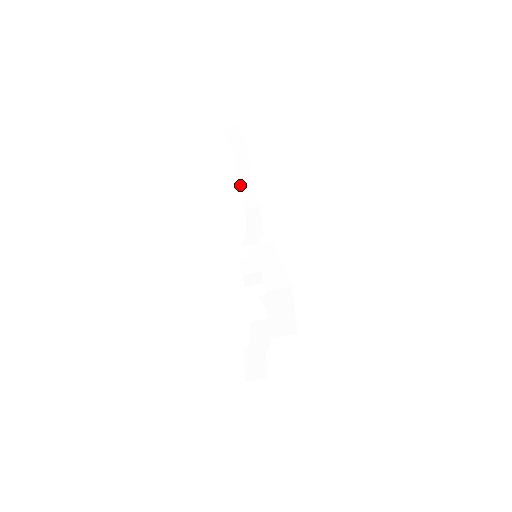
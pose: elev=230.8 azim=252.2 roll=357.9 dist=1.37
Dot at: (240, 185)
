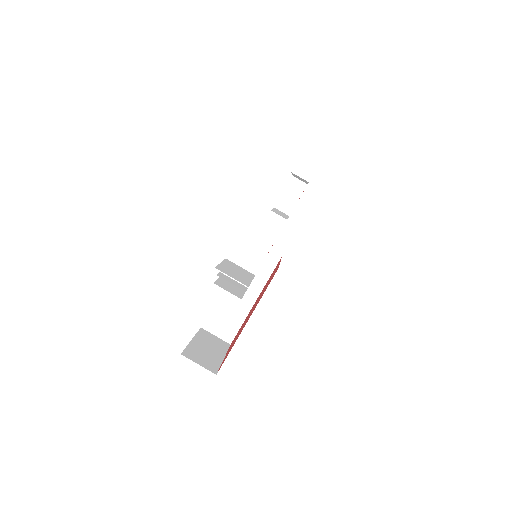
Dot at: (275, 214)
